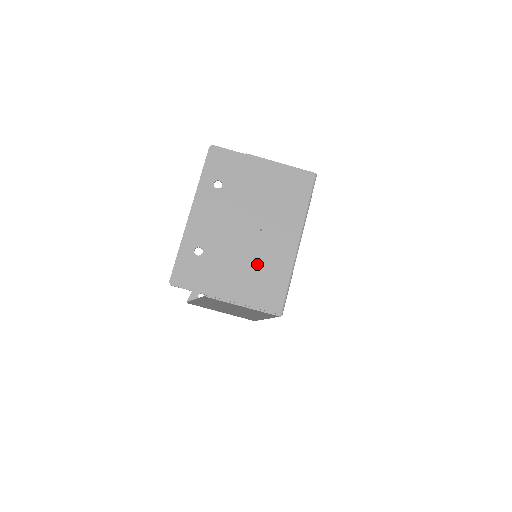
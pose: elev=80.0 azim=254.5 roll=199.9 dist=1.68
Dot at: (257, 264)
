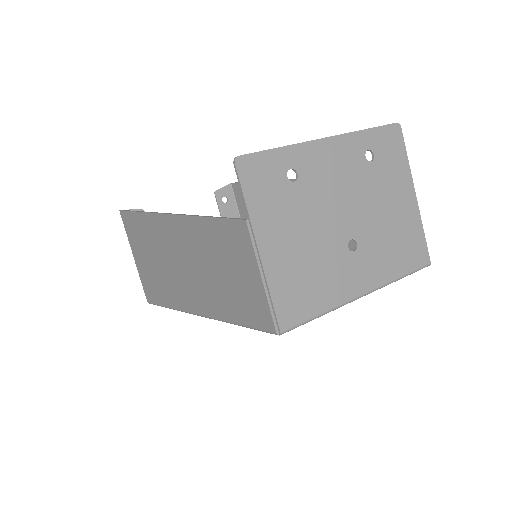
Dot at: (318, 260)
